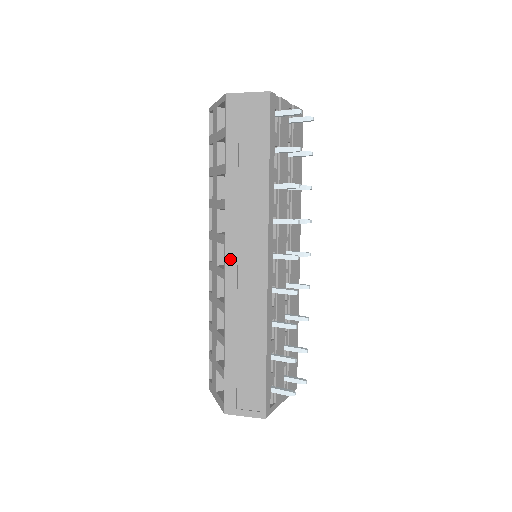
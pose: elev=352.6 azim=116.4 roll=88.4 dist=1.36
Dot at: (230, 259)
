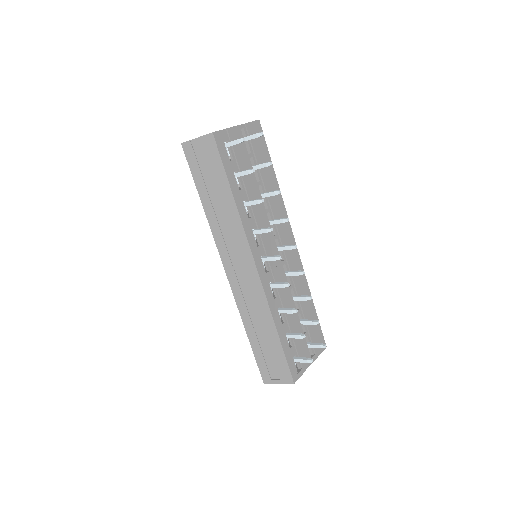
Dot at: (229, 271)
